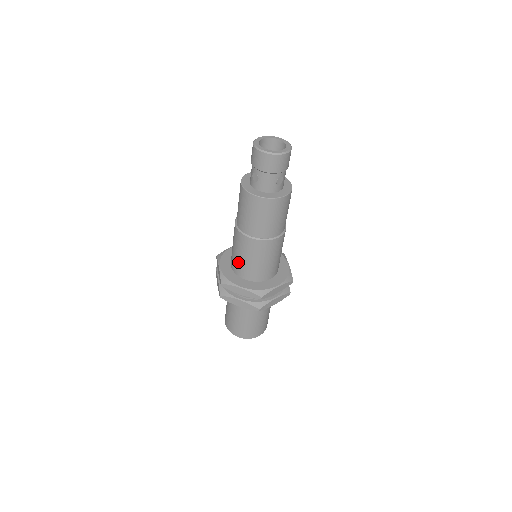
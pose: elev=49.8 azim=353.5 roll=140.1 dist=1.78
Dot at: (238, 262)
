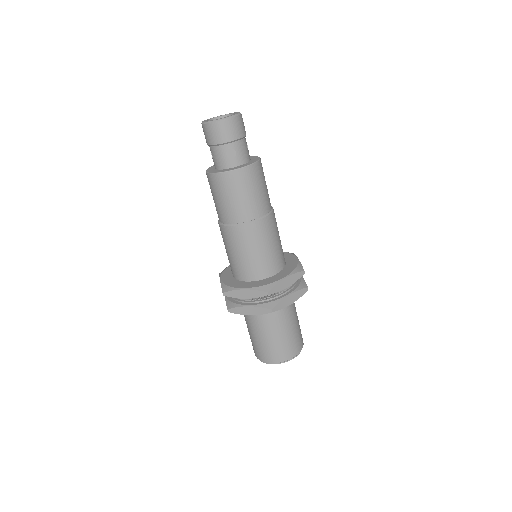
Dot at: (260, 261)
